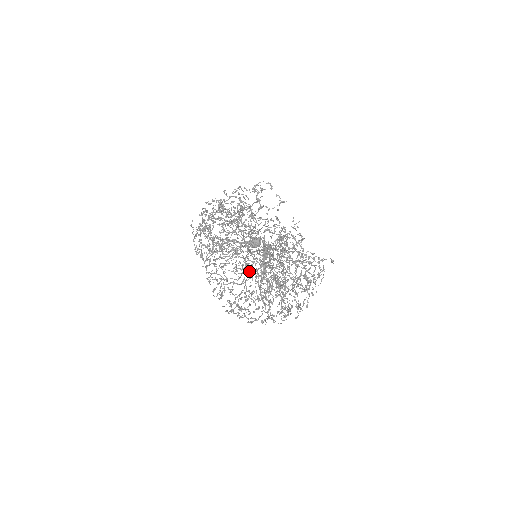
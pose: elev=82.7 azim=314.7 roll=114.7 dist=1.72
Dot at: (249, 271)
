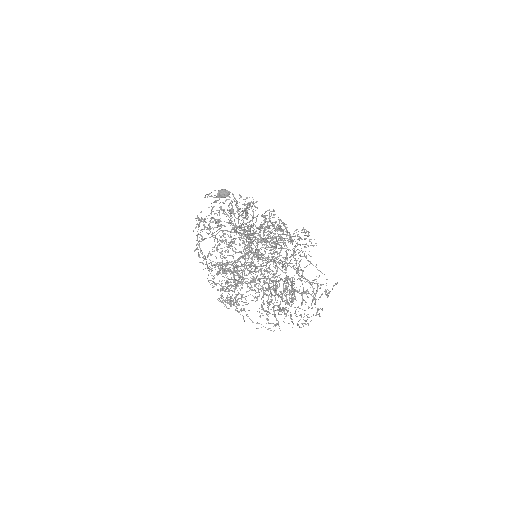
Dot at: occluded
